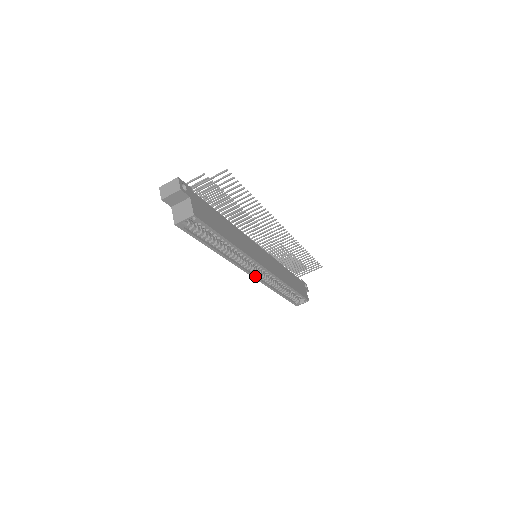
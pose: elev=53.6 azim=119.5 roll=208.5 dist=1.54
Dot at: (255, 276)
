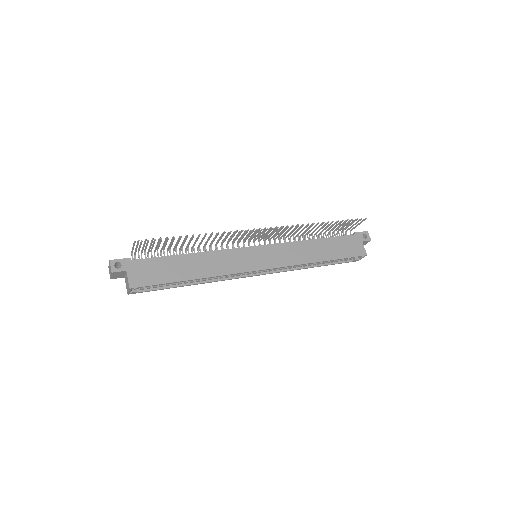
Dot at: (263, 273)
